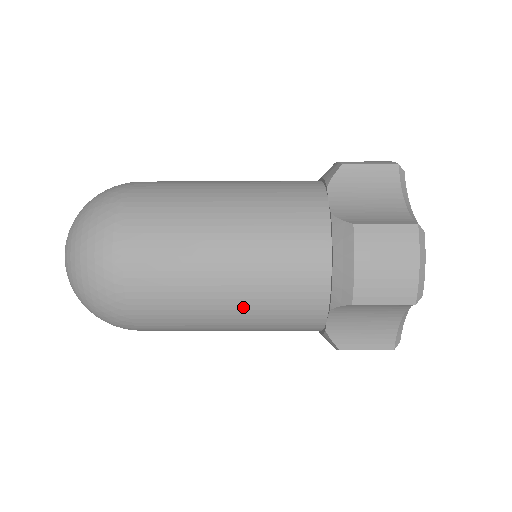
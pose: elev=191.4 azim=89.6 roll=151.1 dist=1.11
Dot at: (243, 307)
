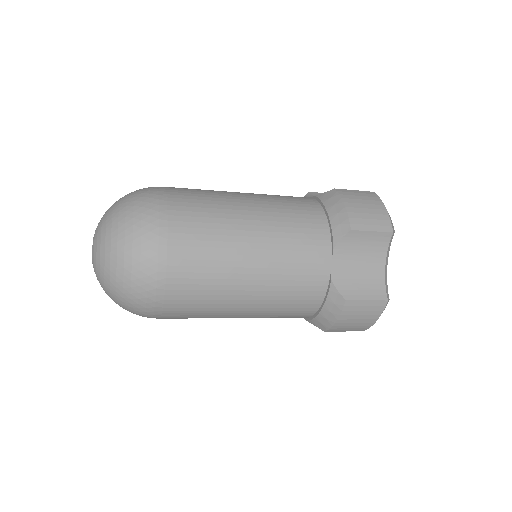
Dot at: (266, 246)
